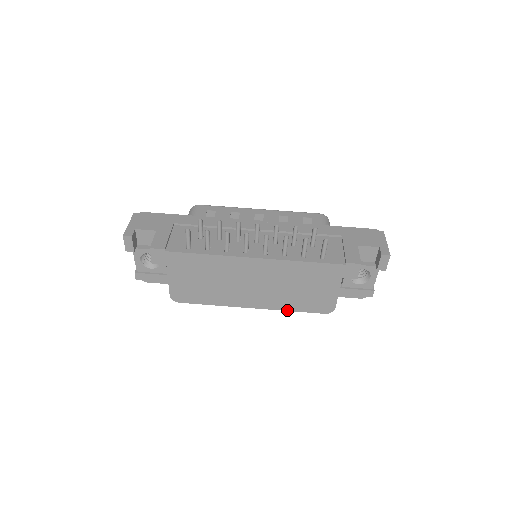
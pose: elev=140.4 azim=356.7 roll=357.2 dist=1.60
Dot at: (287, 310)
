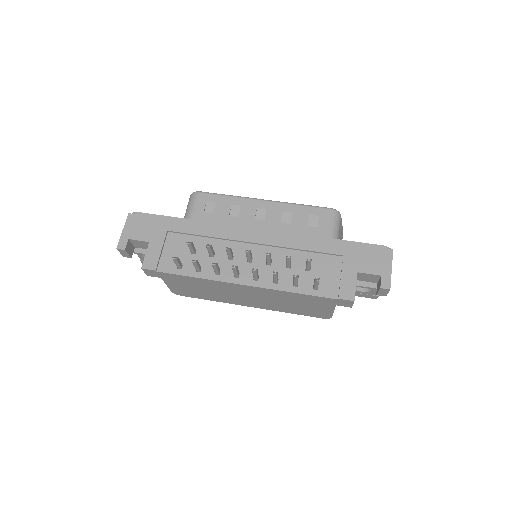
Dot at: occluded
